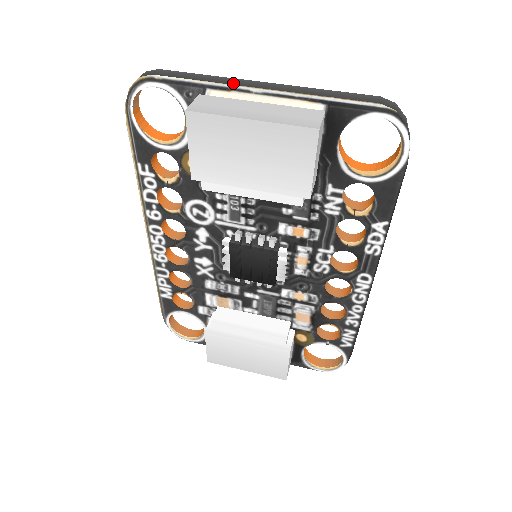
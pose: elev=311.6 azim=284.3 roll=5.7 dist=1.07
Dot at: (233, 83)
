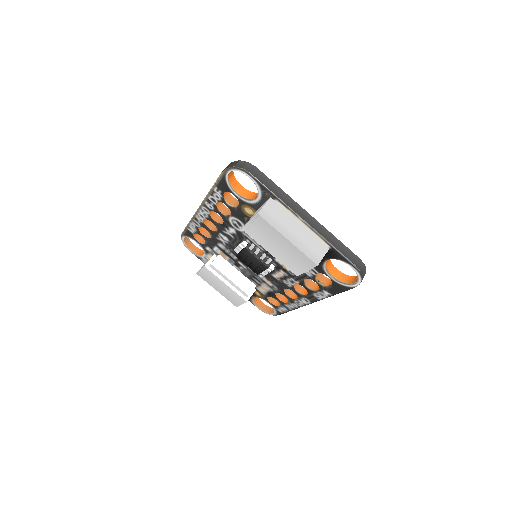
Dot at: (292, 207)
